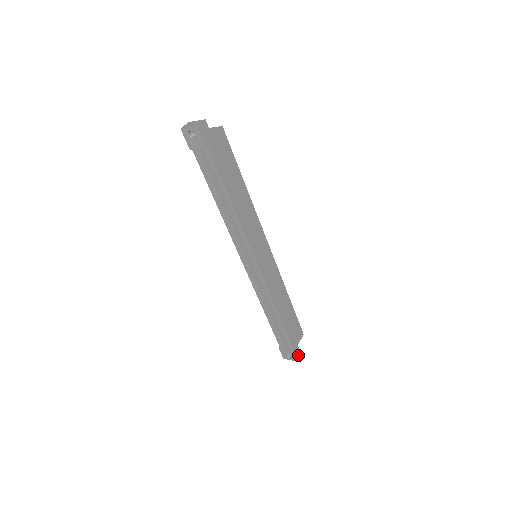
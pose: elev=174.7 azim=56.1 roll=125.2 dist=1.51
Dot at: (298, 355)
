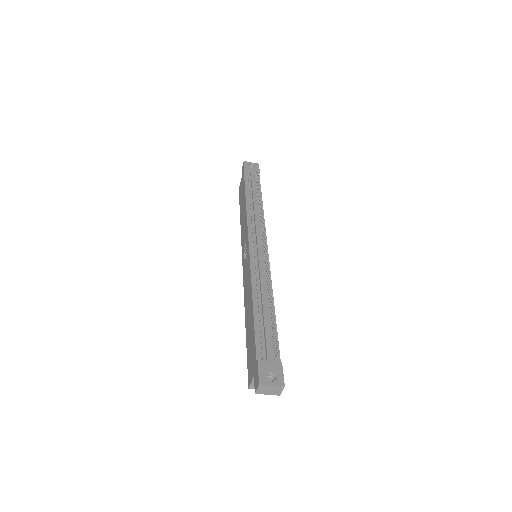
Dot at: occluded
